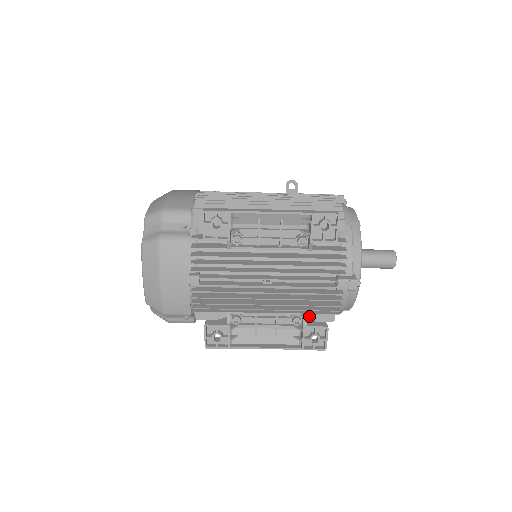
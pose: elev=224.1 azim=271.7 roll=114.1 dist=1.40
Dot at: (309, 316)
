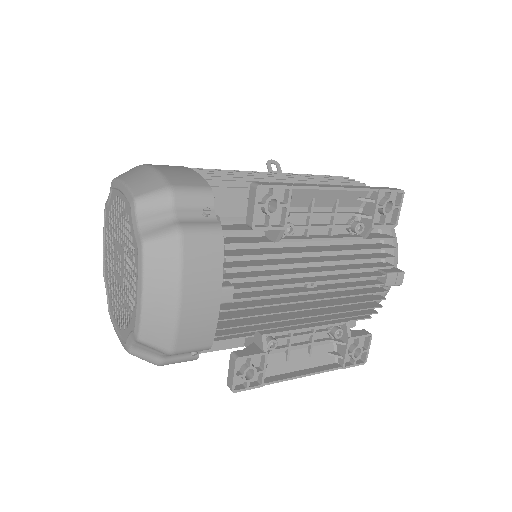
Dot at: occluded
